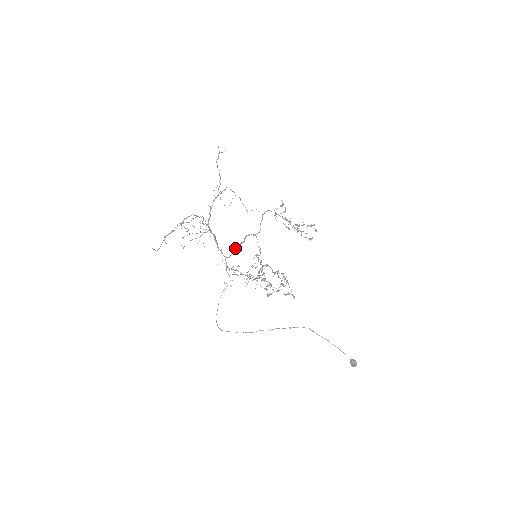
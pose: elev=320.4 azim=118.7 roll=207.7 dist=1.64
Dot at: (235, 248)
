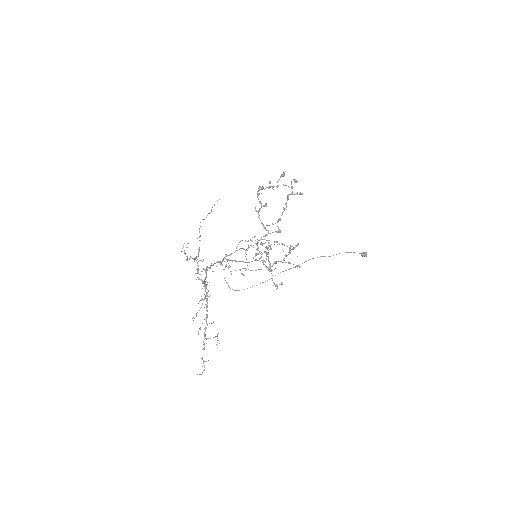
Dot at: occluded
